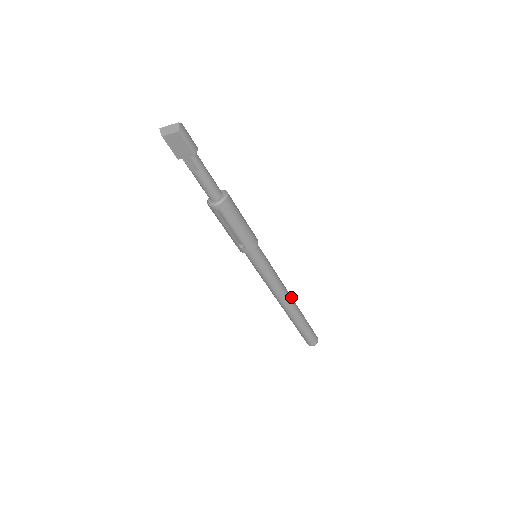
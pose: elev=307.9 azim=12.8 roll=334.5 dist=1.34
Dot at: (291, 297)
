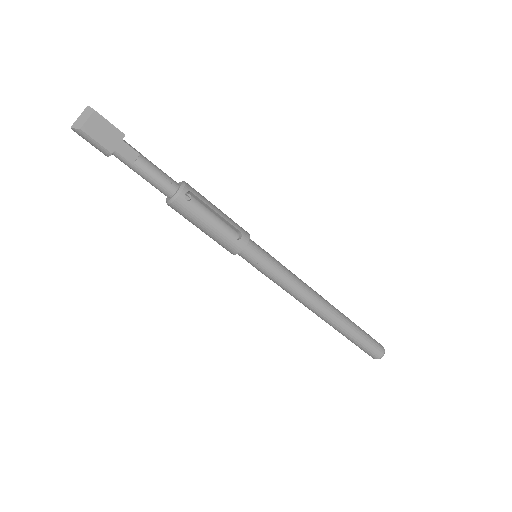
Dot at: occluded
